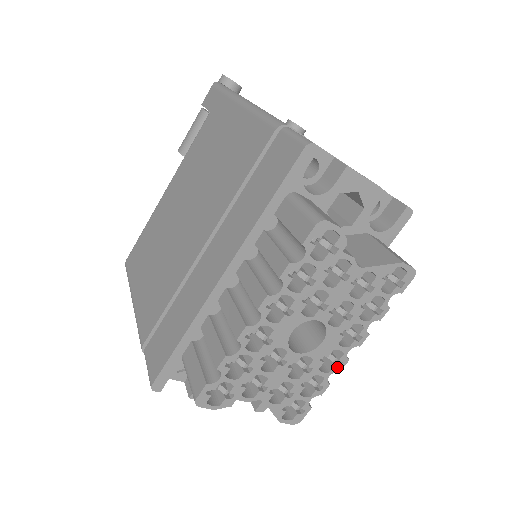
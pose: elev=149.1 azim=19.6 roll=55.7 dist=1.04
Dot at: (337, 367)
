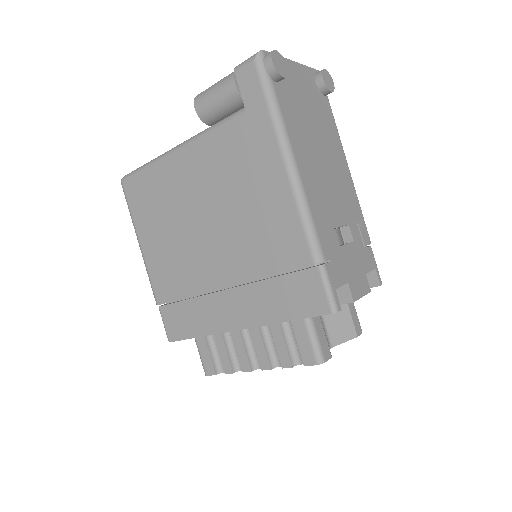
Dot at: occluded
